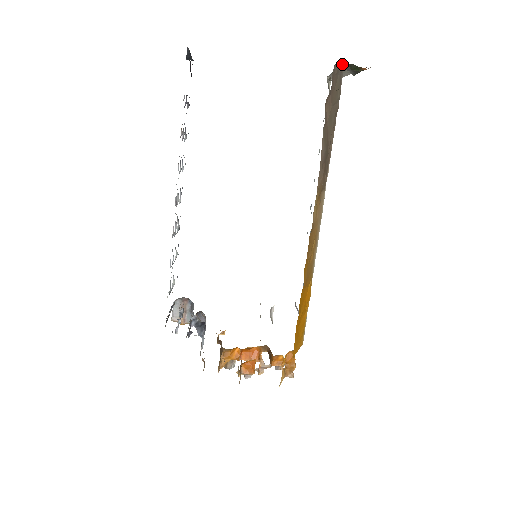
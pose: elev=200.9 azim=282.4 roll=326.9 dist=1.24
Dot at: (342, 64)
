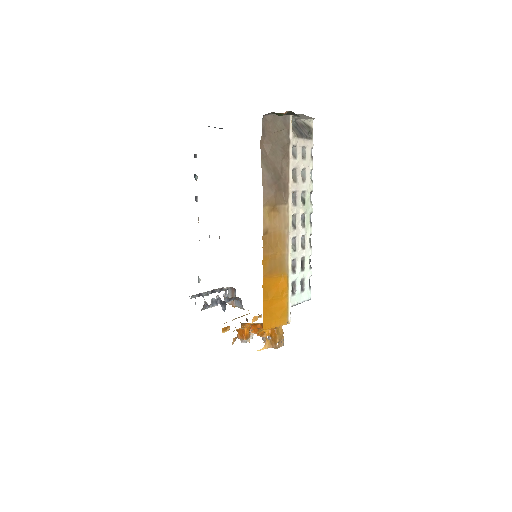
Dot at: occluded
